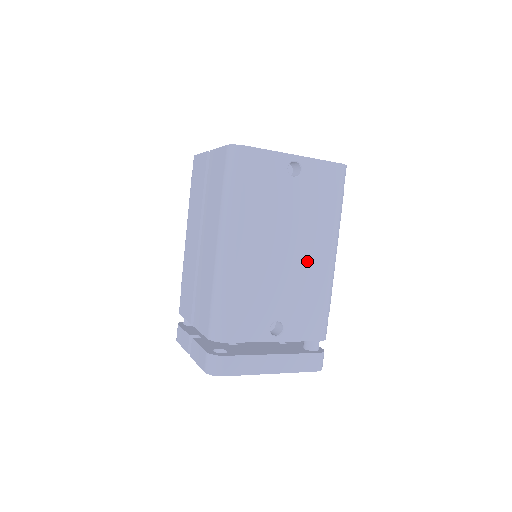
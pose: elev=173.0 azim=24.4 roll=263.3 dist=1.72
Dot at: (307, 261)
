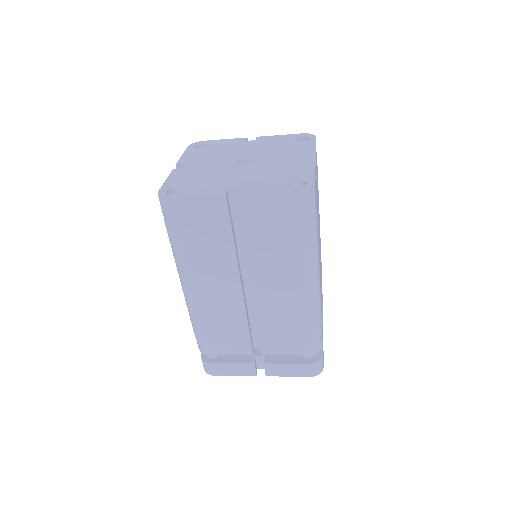
Dot at: occluded
